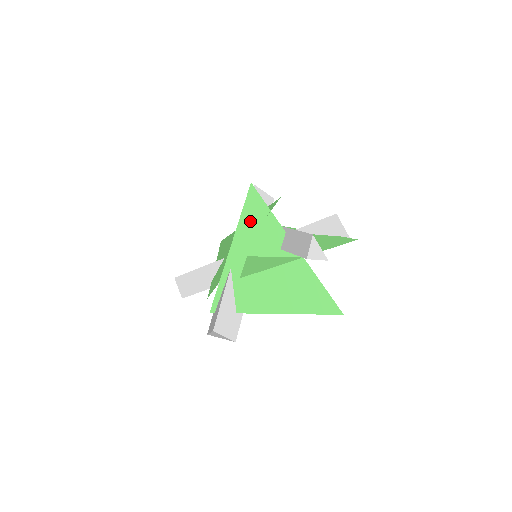
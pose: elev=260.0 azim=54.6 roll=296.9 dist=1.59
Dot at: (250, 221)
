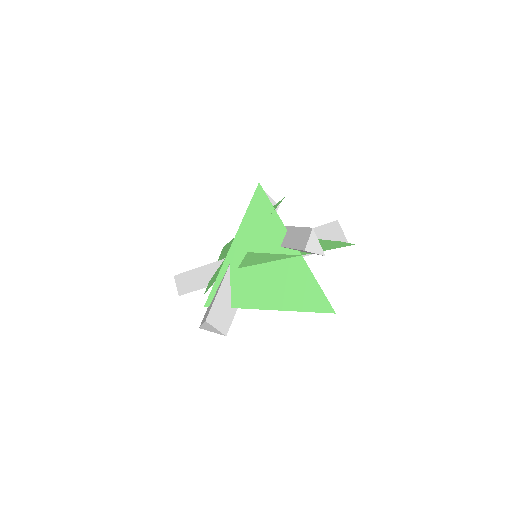
Dot at: (254, 218)
